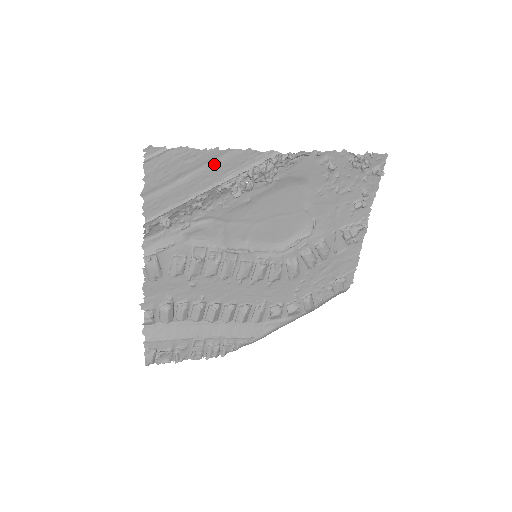
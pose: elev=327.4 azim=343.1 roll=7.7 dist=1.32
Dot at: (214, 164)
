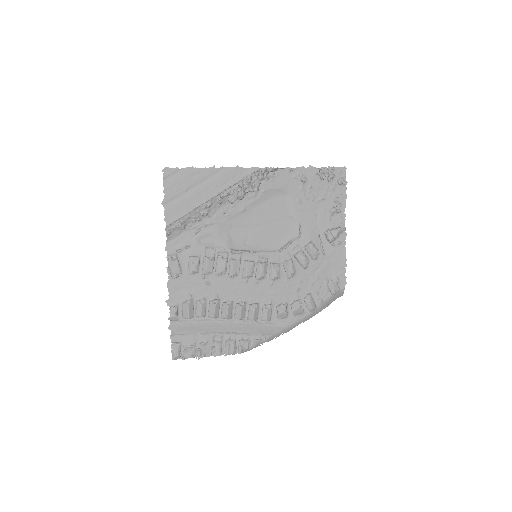
Dot at: (213, 179)
